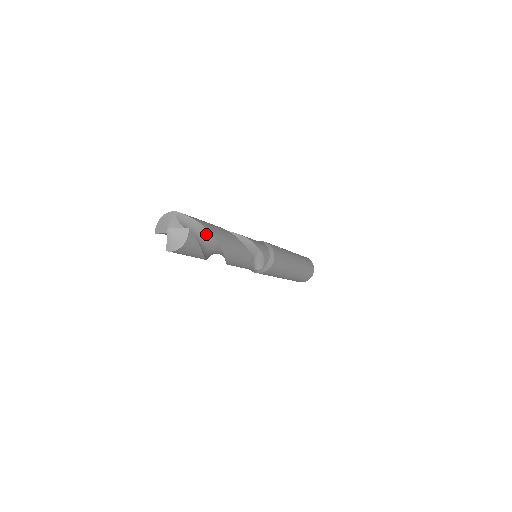
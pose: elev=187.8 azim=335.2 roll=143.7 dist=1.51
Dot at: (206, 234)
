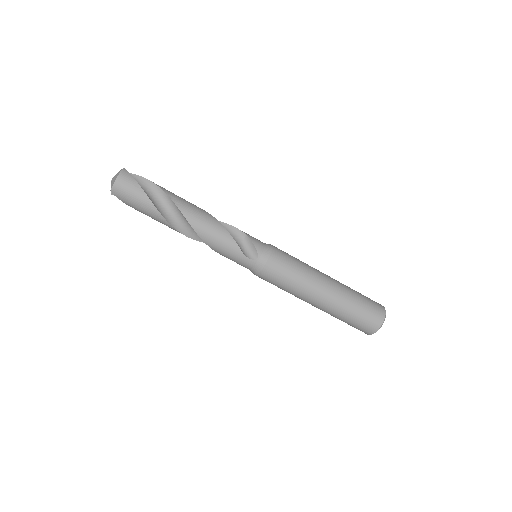
Dot at: (153, 188)
